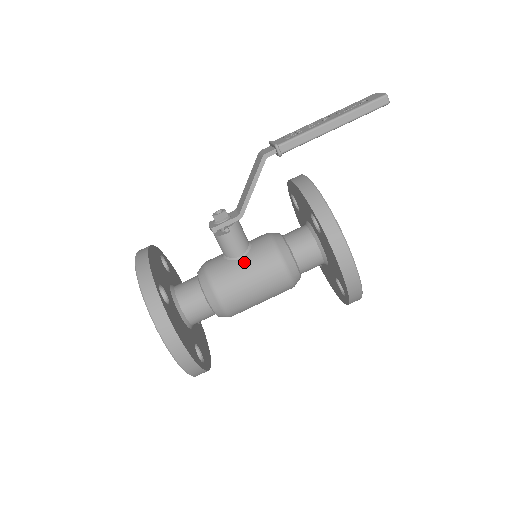
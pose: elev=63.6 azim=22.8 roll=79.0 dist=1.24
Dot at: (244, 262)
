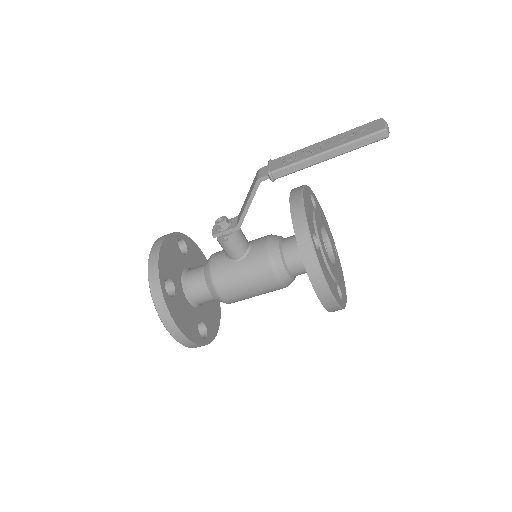
Dot at: (241, 265)
